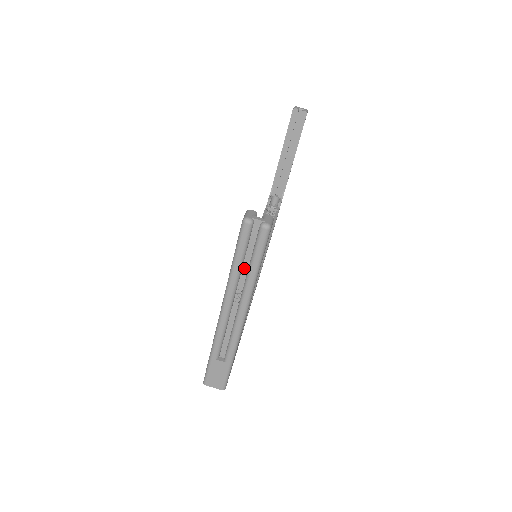
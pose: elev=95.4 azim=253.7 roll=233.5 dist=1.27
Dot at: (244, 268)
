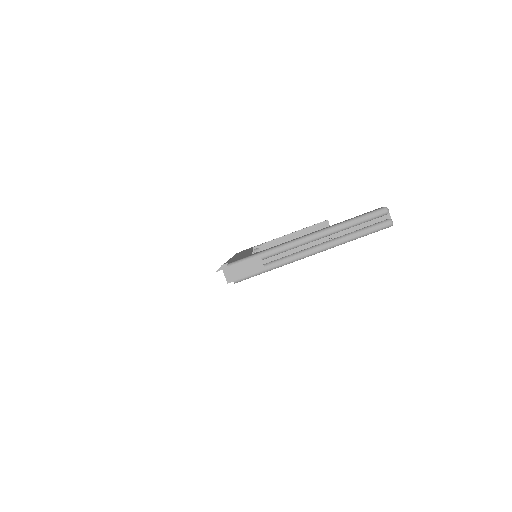
Dot at: (350, 229)
